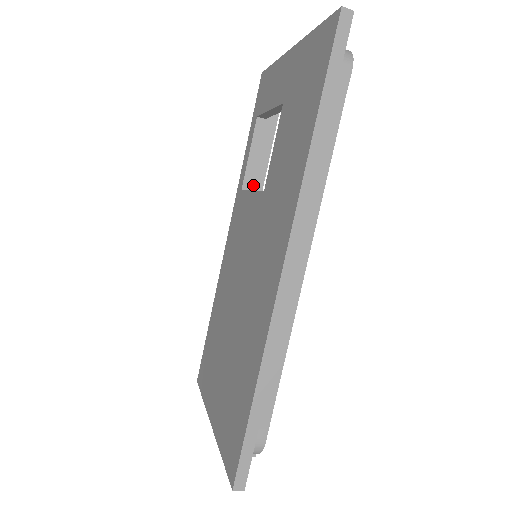
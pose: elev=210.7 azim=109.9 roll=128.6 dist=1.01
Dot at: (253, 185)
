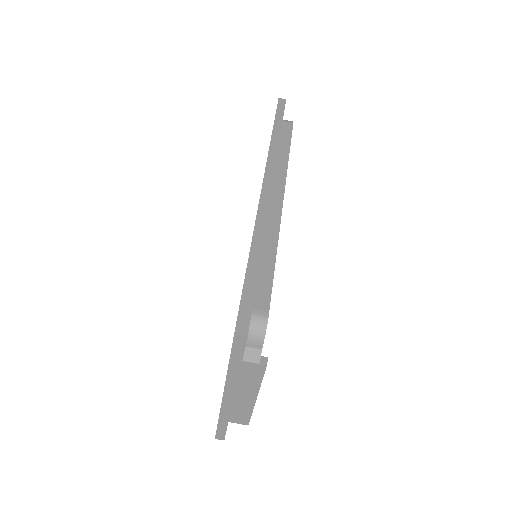
Dot at: occluded
